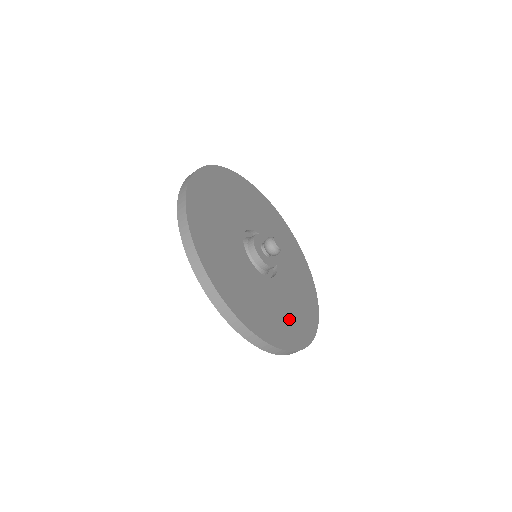
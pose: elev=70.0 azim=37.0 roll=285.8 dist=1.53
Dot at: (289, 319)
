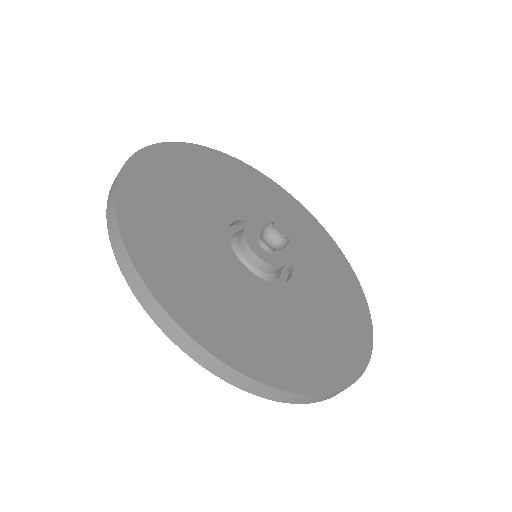
Dot at: (341, 309)
